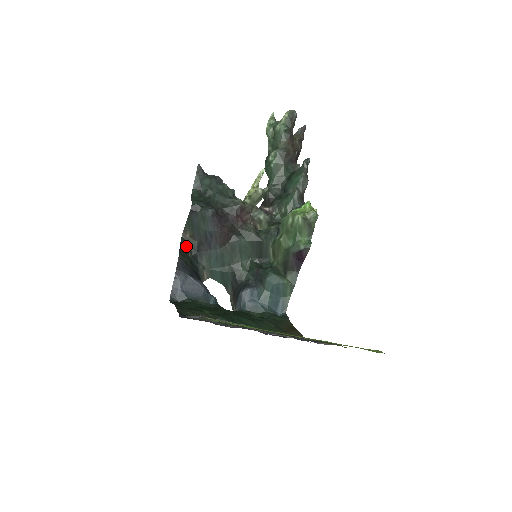
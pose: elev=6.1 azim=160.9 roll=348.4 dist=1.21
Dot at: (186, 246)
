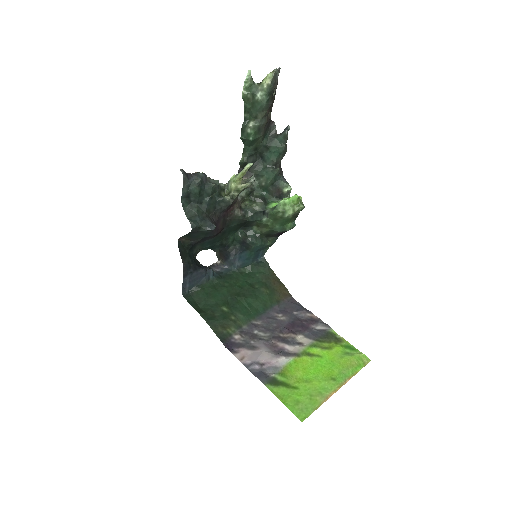
Dot at: (183, 246)
